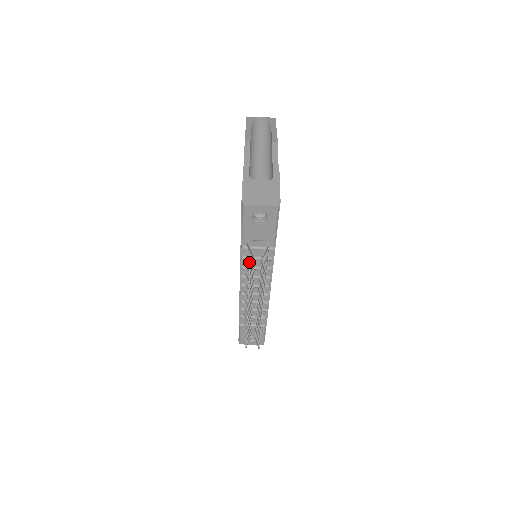
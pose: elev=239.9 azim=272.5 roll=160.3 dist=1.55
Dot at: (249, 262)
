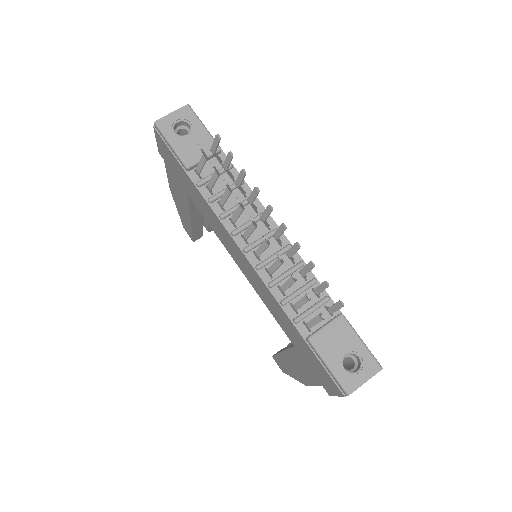
Dot at: (224, 206)
